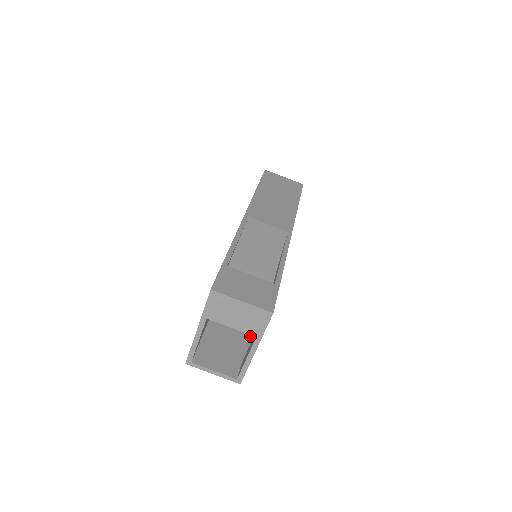
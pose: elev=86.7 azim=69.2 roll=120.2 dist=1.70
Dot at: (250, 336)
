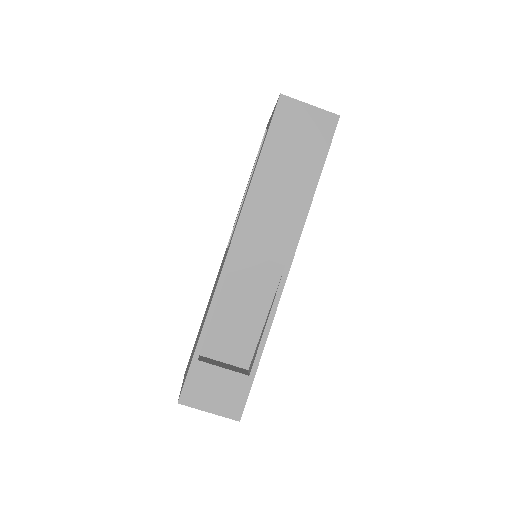
Dot at: occluded
